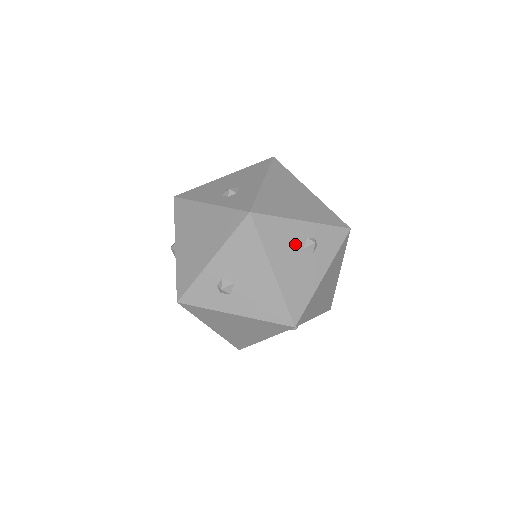
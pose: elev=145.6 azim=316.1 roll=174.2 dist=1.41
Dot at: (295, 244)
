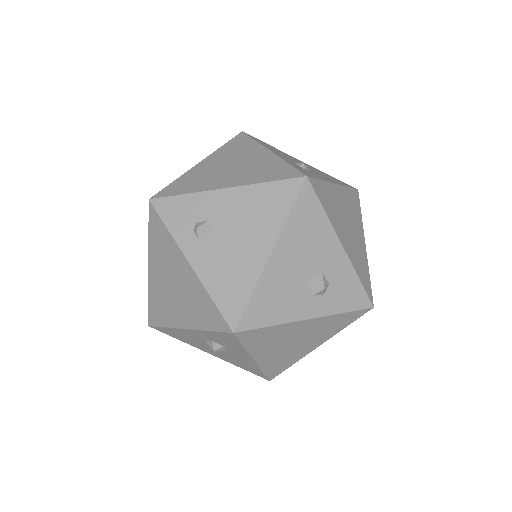
Dot at: occluded
